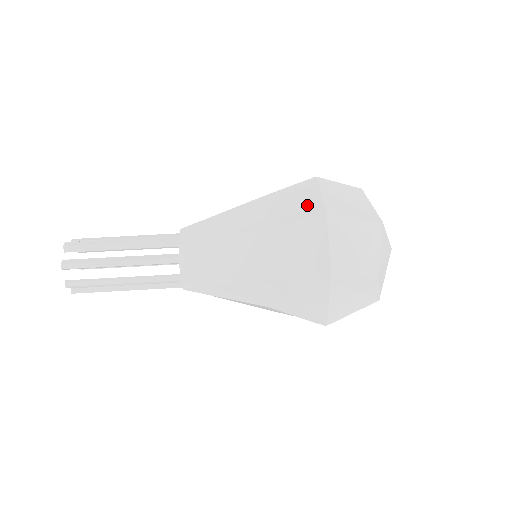
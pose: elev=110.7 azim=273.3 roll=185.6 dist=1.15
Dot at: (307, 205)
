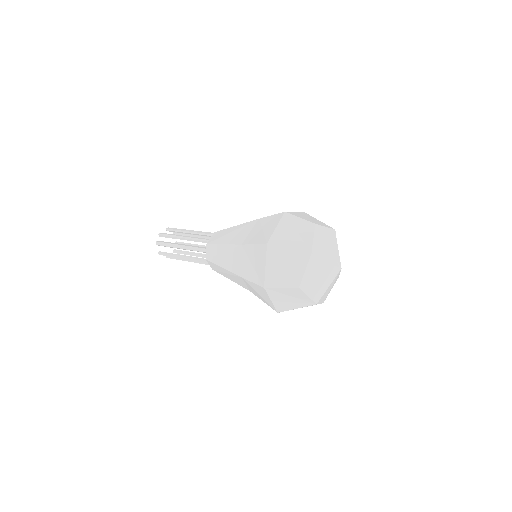
Dot at: occluded
